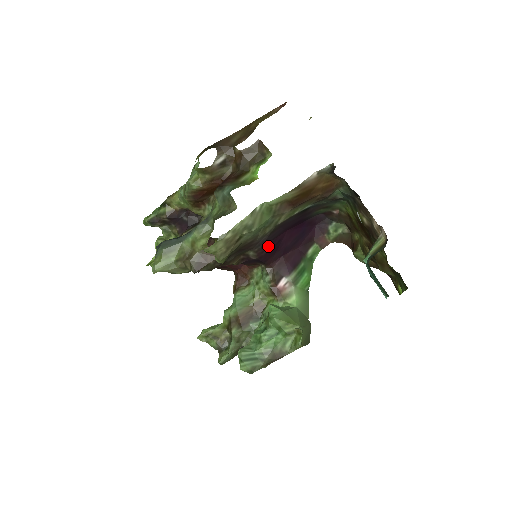
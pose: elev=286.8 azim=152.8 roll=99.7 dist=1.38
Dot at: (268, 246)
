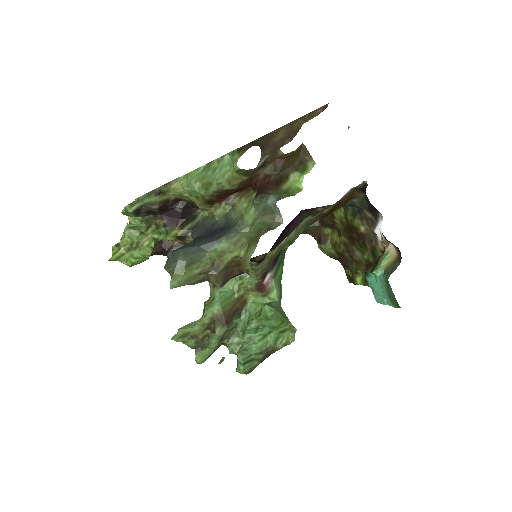
Dot at: occluded
